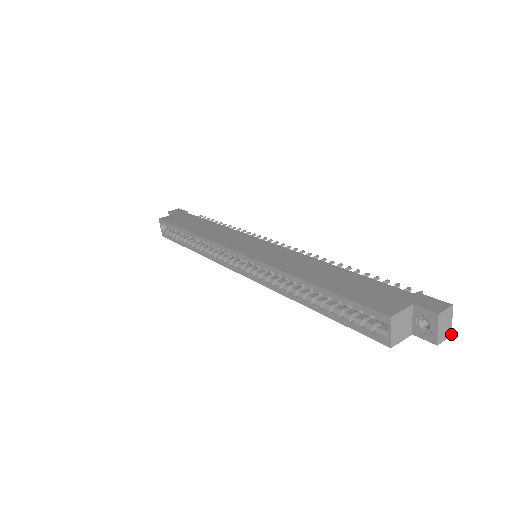
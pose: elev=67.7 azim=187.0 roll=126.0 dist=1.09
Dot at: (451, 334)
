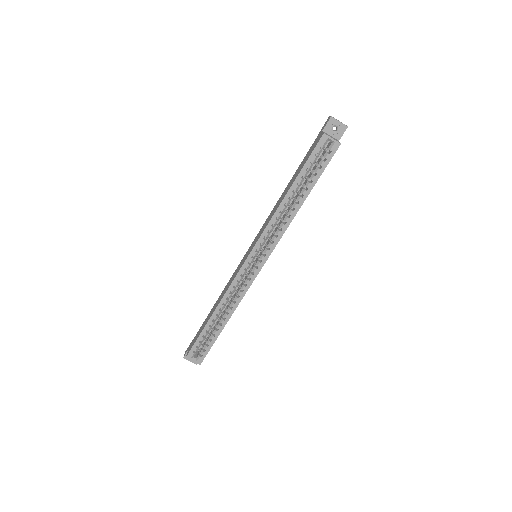
Dot at: occluded
